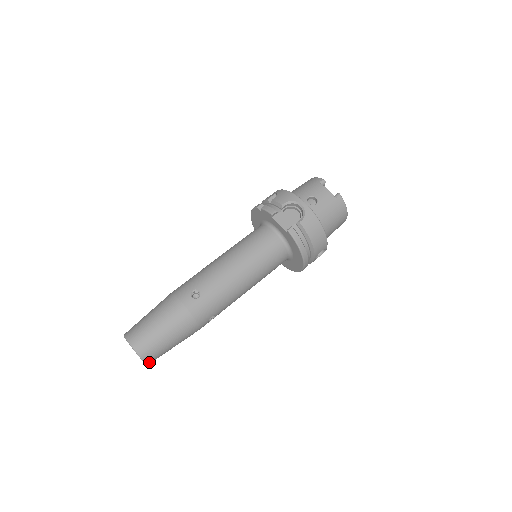
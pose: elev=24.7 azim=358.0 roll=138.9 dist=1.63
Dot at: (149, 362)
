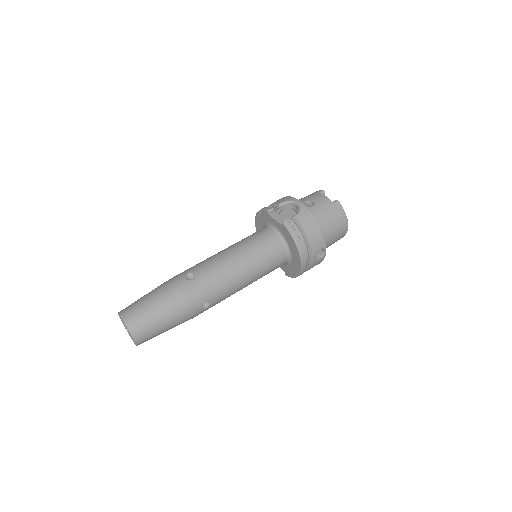
Dot at: (138, 339)
